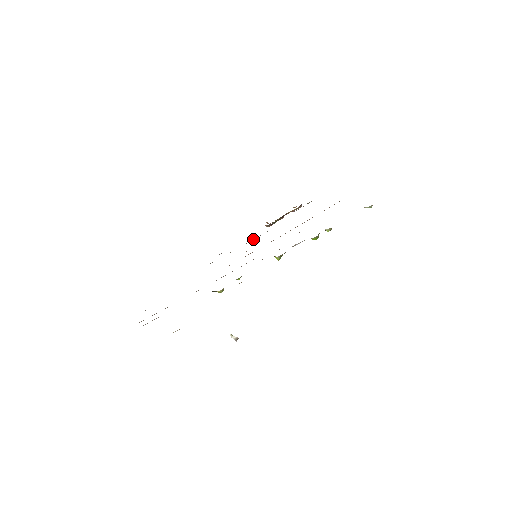
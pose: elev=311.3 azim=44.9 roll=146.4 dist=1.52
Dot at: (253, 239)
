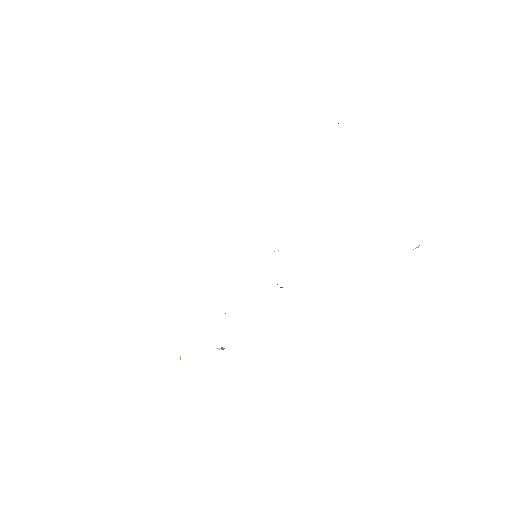
Dot at: occluded
